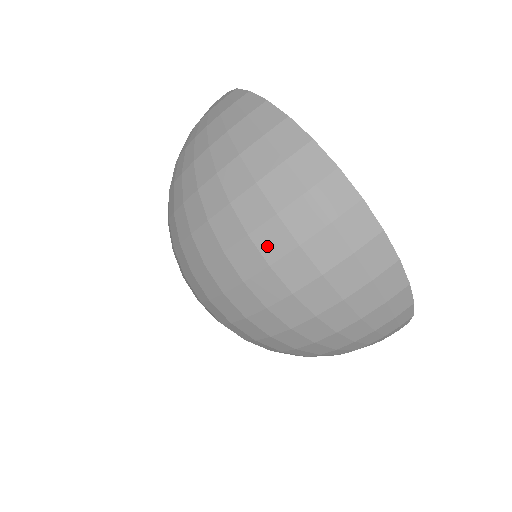
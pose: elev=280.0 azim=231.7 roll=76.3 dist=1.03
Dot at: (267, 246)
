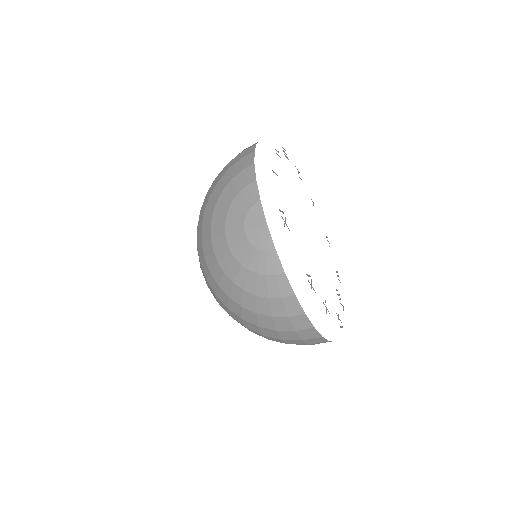
Dot at: occluded
